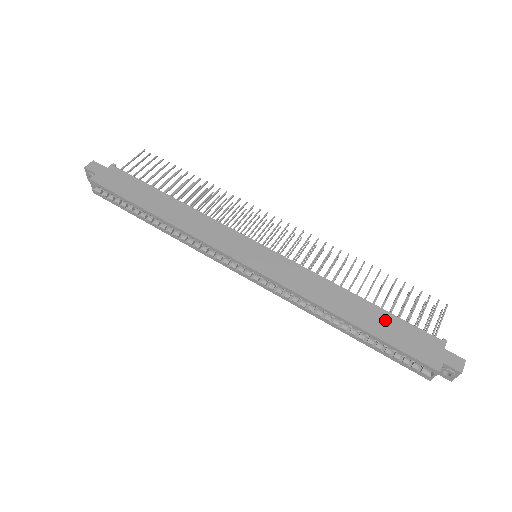
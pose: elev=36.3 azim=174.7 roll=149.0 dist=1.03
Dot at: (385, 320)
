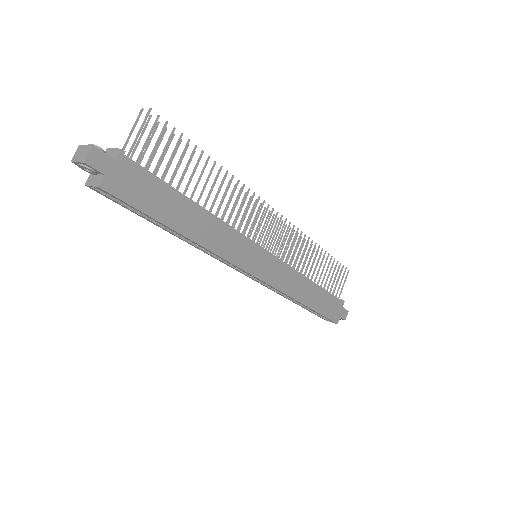
Dot at: (323, 298)
